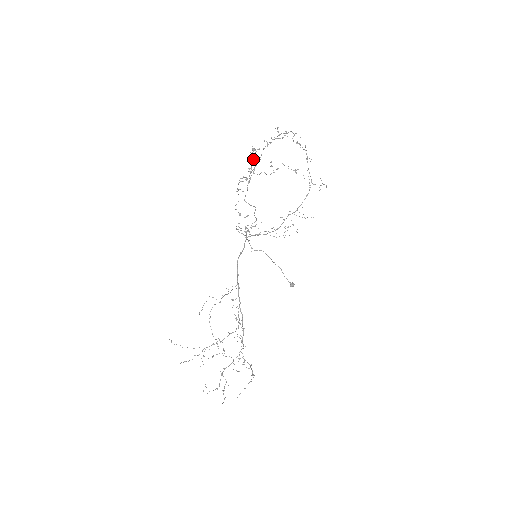
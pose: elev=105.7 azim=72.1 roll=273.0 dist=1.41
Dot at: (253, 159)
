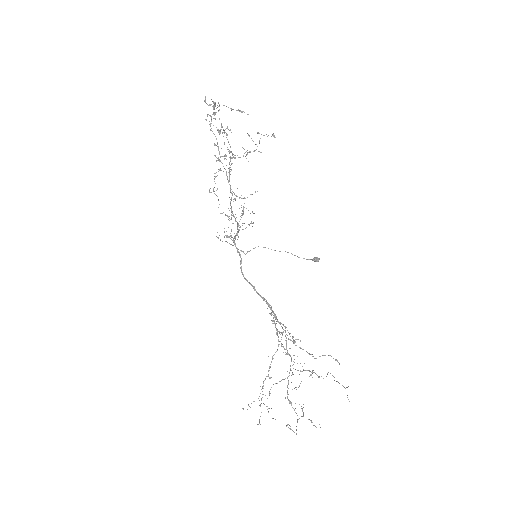
Dot at: (215, 144)
